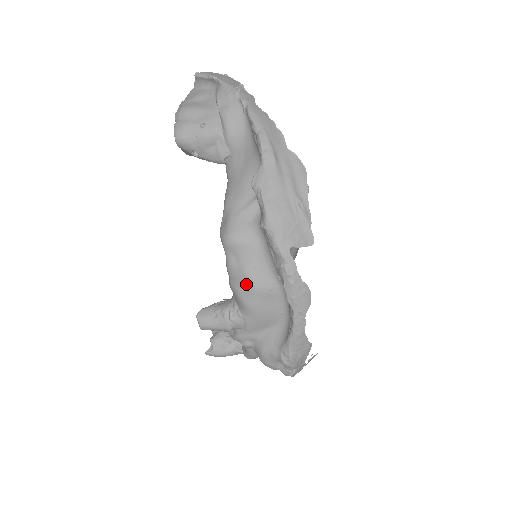
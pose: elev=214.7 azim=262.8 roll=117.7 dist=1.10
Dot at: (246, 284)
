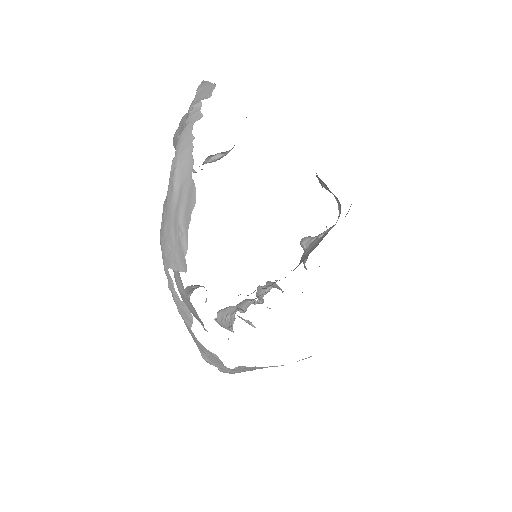
Dot at: (176, 282)
